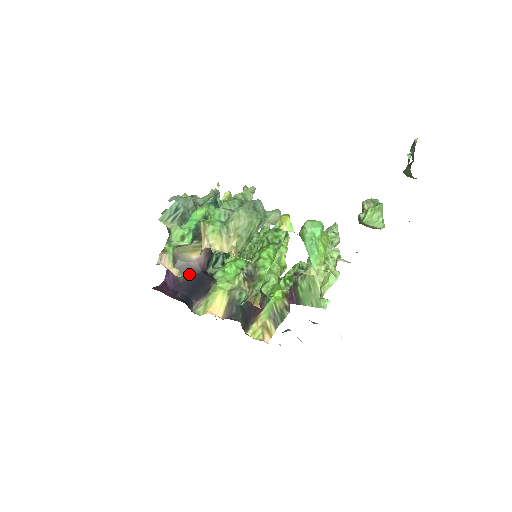
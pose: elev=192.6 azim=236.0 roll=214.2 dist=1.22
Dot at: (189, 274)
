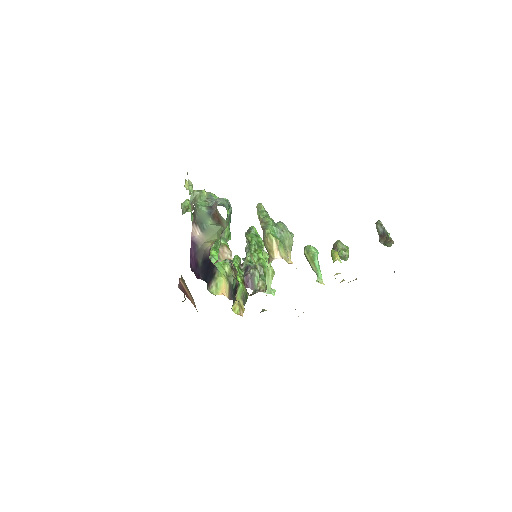
Dot at: (204, 260)
